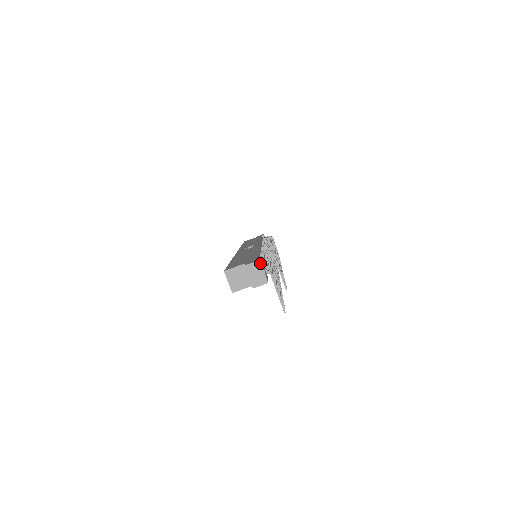
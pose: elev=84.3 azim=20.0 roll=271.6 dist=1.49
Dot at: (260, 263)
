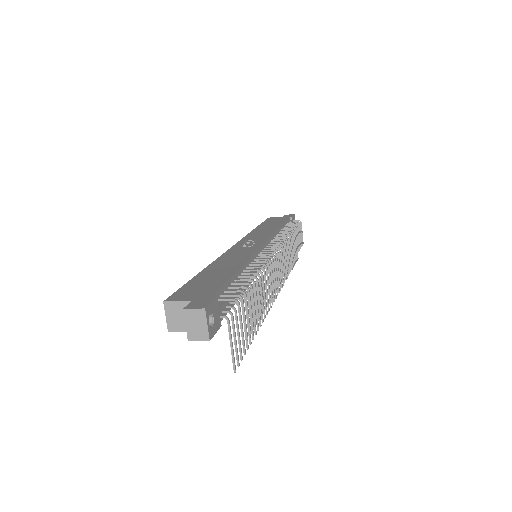
Dot at: (204, 312)
